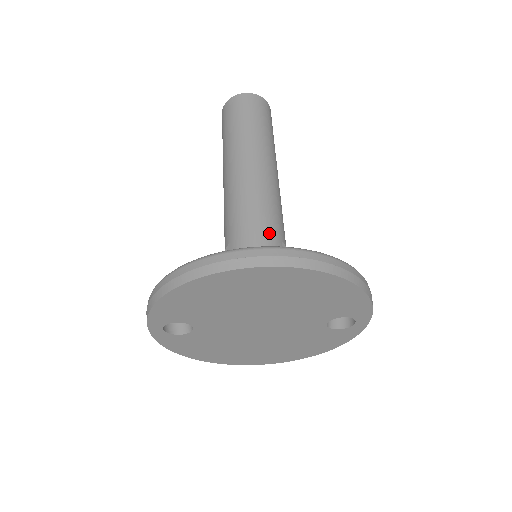
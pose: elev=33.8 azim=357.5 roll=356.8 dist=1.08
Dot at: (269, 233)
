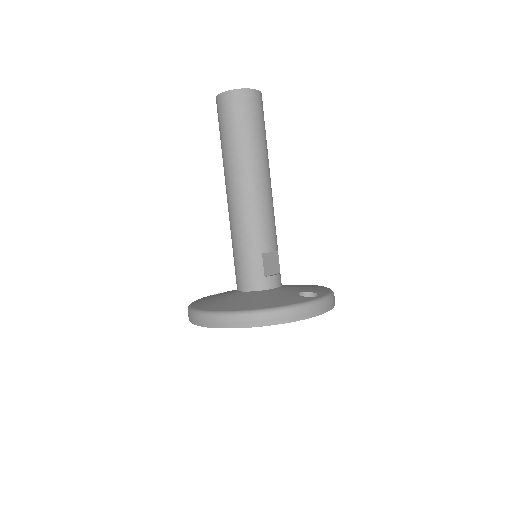
Dot at: (249, 253)
